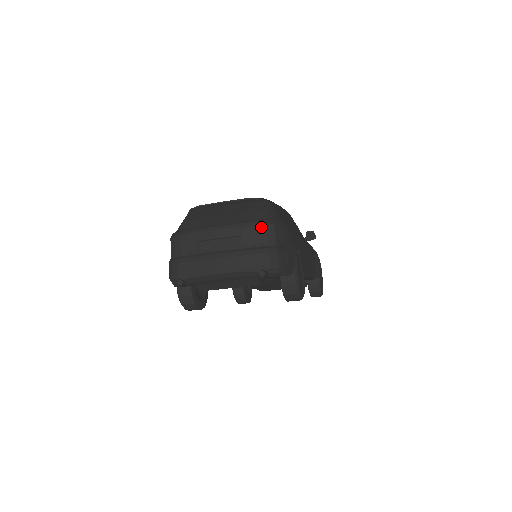
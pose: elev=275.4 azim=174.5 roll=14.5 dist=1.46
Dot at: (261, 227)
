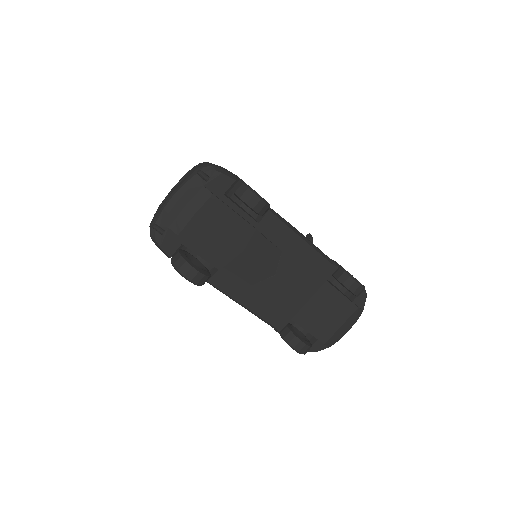
Dot at: occluded
